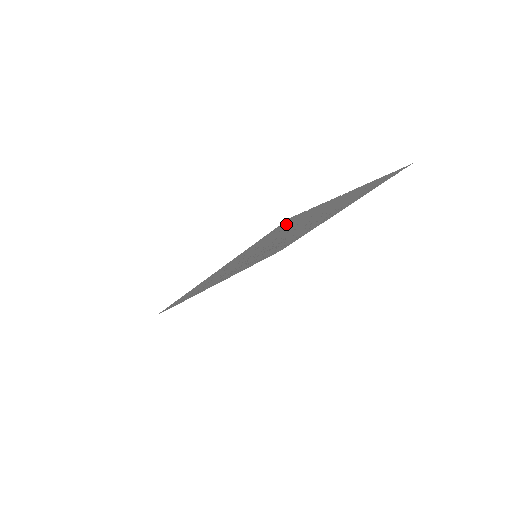
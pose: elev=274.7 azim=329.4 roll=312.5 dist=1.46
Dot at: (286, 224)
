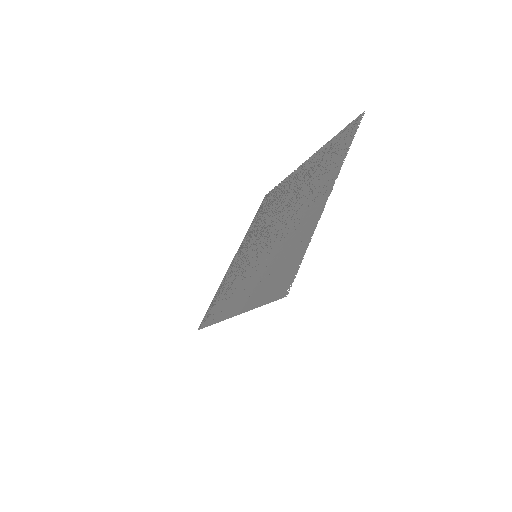
Dot at: (283, 283)
